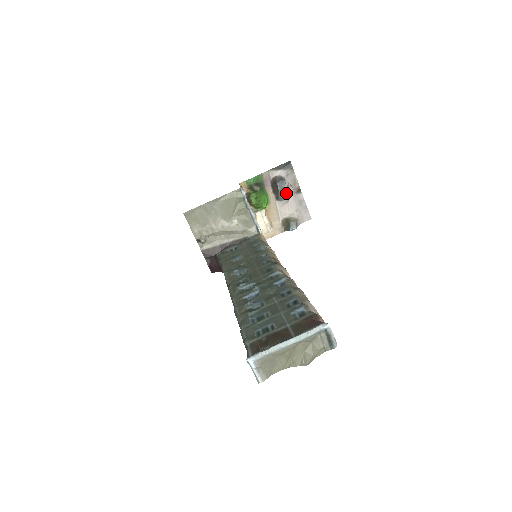
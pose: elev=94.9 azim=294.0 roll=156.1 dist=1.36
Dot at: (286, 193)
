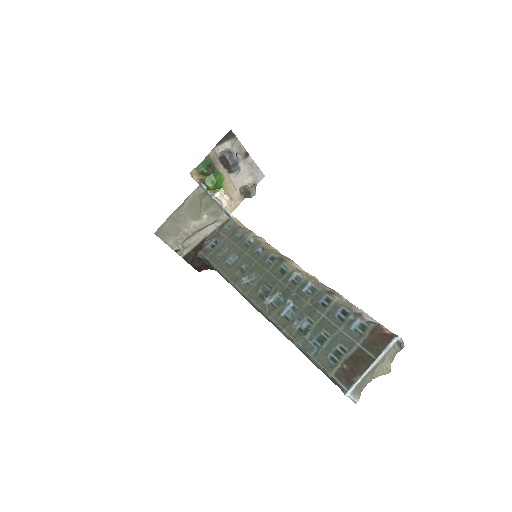
Dot at: (237, 163)
